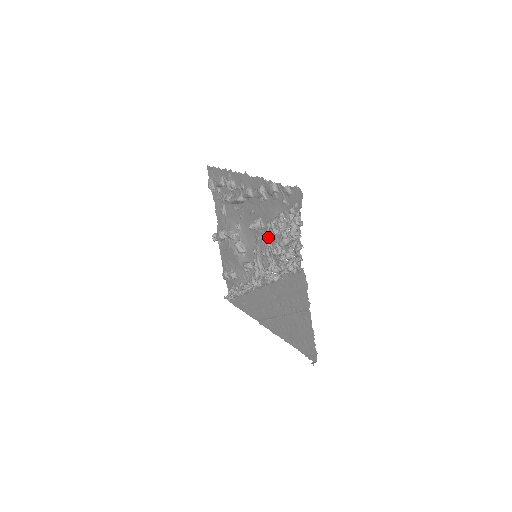
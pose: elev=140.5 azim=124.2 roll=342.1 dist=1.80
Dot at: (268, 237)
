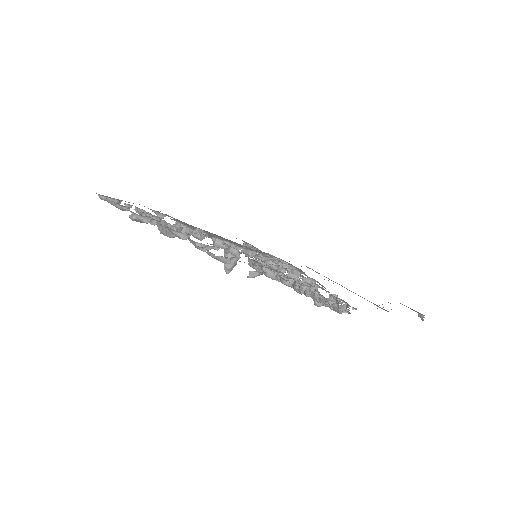
Dot at: occluded
